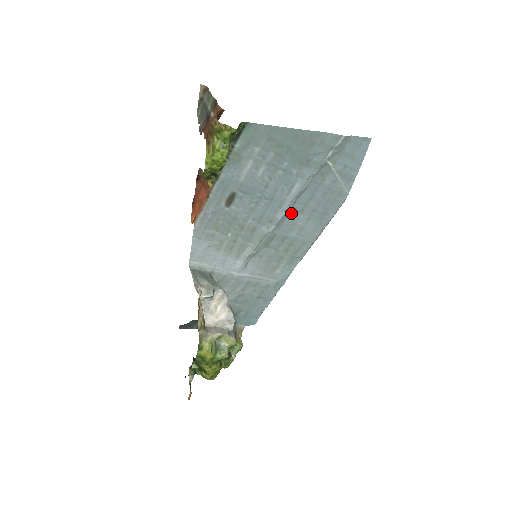
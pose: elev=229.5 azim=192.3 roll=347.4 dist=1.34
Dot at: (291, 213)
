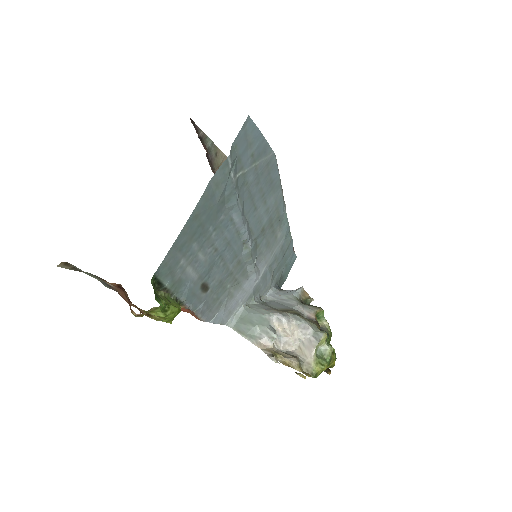
Dot at: (250, 221)
